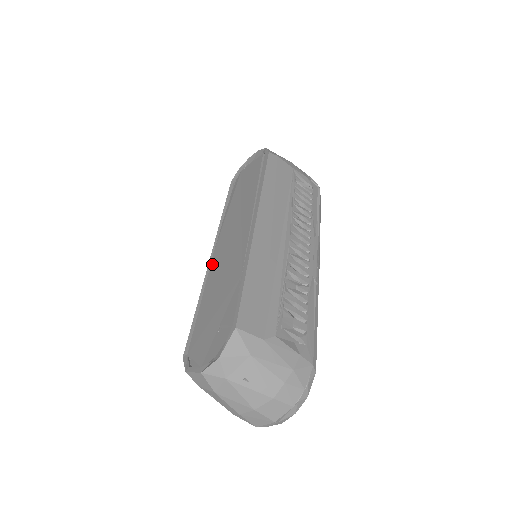
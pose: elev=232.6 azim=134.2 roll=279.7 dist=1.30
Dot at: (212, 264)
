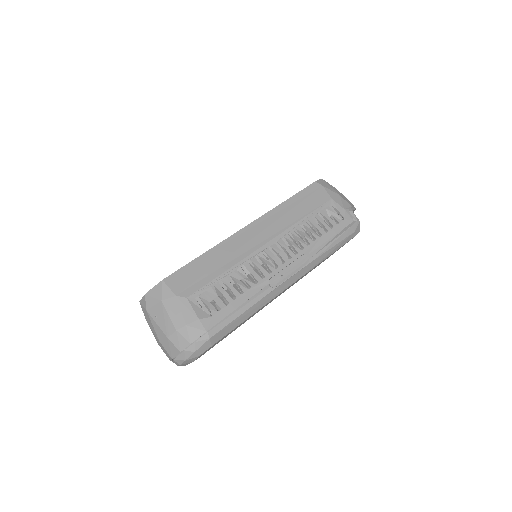
Dot at: occluded
